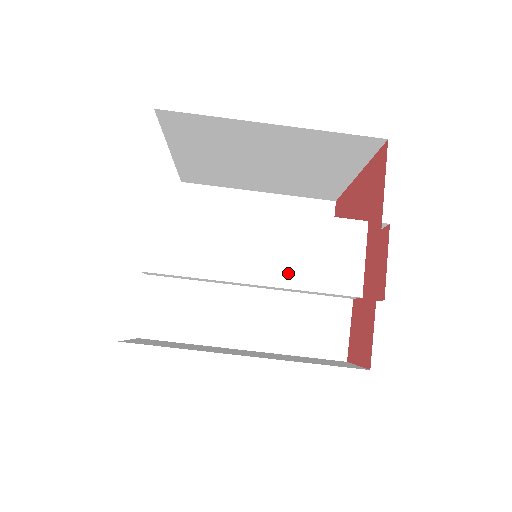
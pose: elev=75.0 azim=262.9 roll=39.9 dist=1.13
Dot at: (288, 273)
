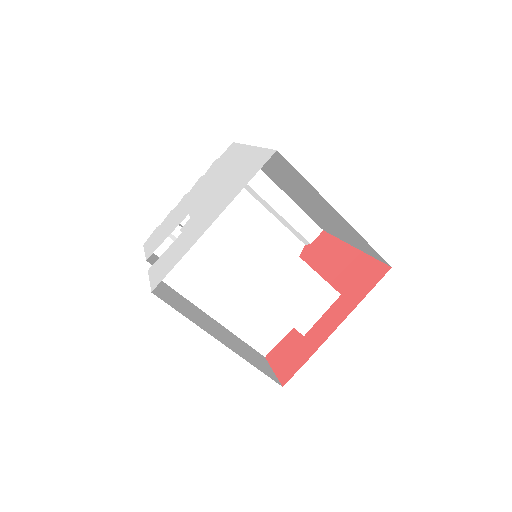
Dot at: (274, 297)
